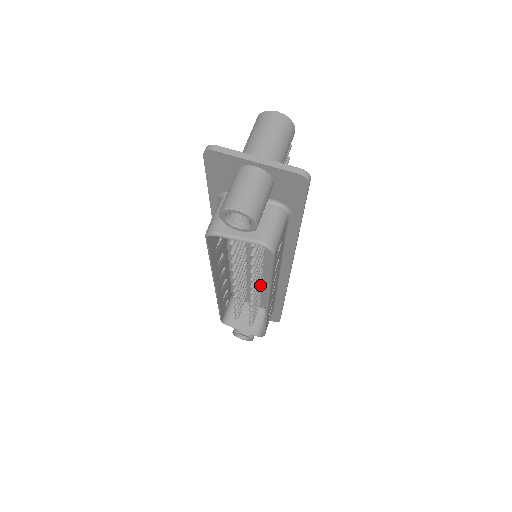
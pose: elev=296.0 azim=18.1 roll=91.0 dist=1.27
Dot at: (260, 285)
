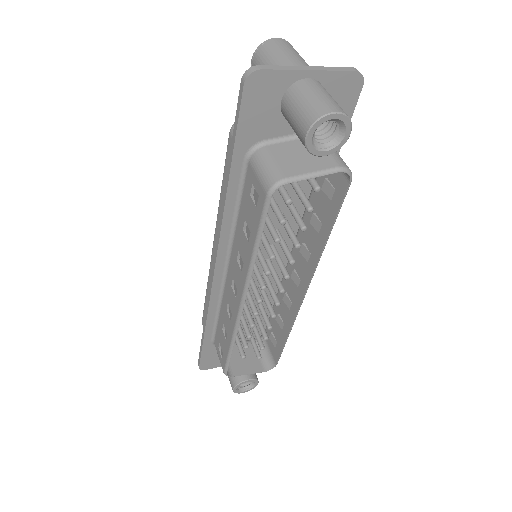
Dot at: occluded
